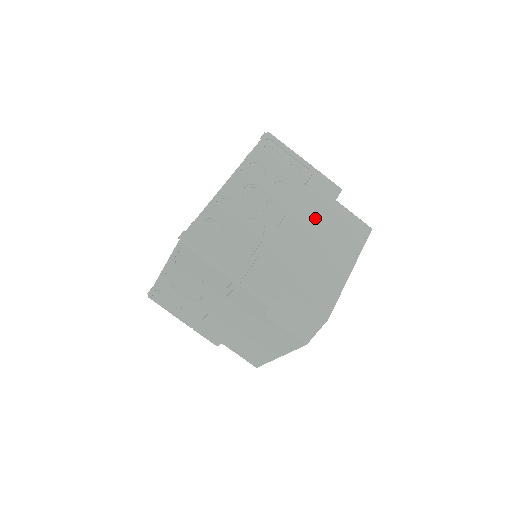
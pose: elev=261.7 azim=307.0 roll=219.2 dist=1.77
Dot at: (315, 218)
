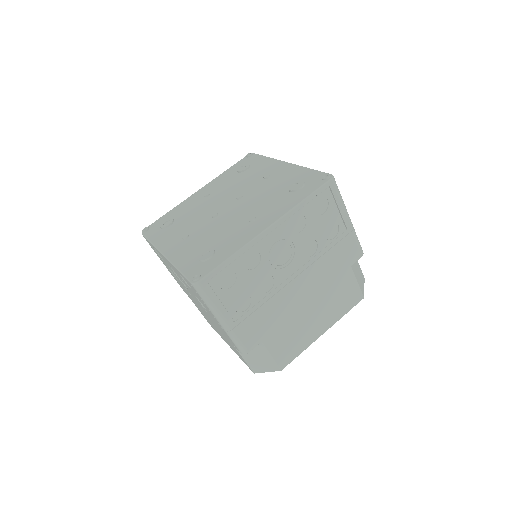
Dot at: (323, 282)
